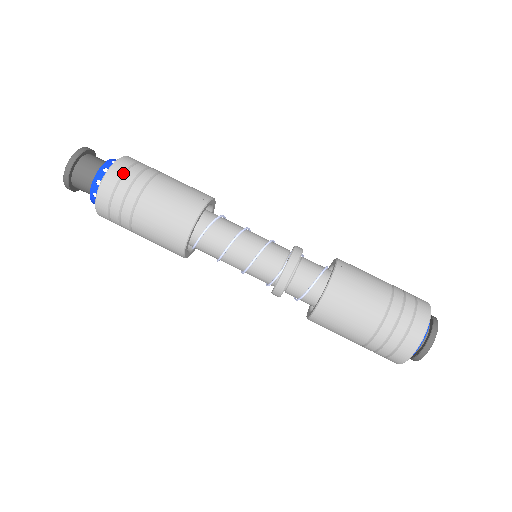
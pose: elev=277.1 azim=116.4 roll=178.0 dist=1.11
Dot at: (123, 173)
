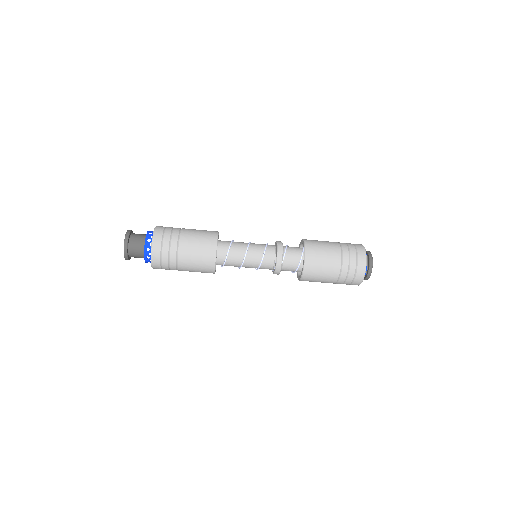
Dot at: (161, 268)
